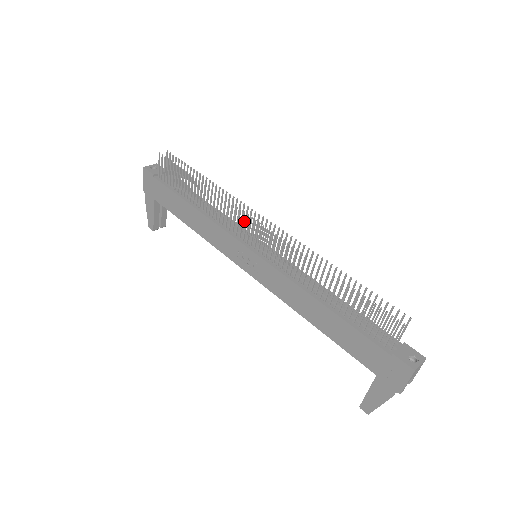
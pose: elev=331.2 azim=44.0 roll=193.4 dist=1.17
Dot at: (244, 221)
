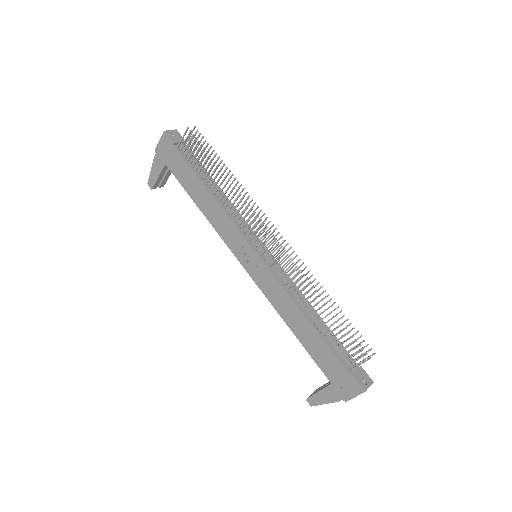
Dot at: (255, 223)
